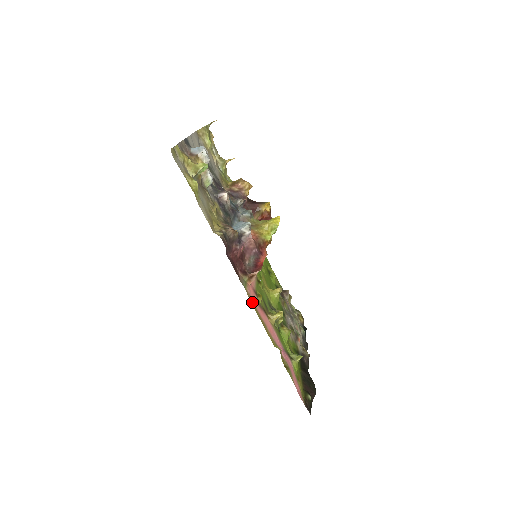
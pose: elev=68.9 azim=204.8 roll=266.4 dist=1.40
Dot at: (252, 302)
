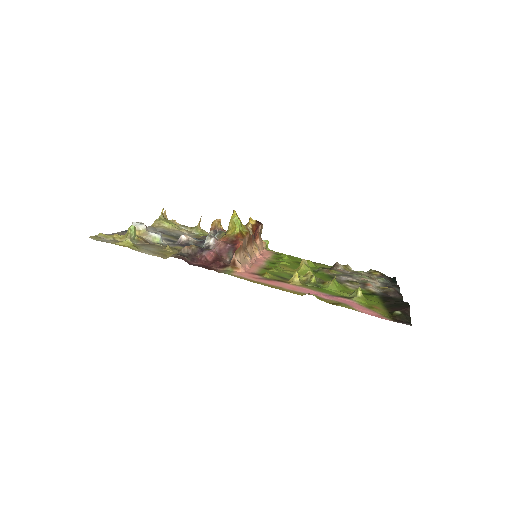
Dot at: (246, 279)
